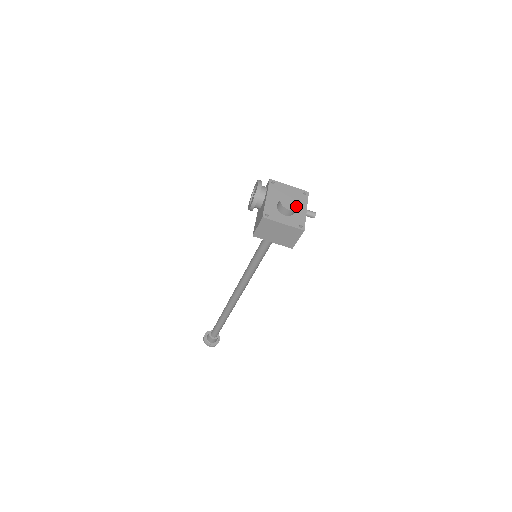
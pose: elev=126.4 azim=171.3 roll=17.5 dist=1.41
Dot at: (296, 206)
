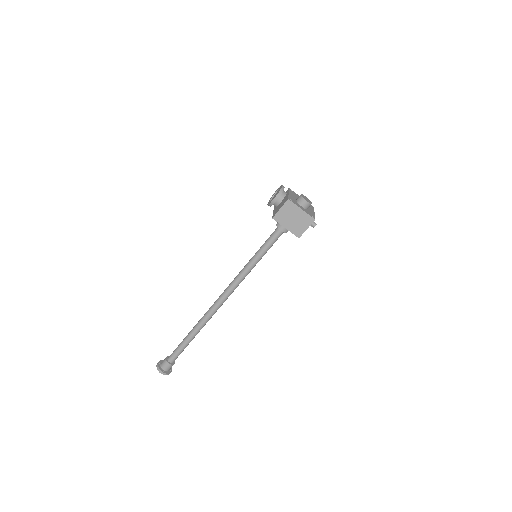
Dot at: (311, 203)
